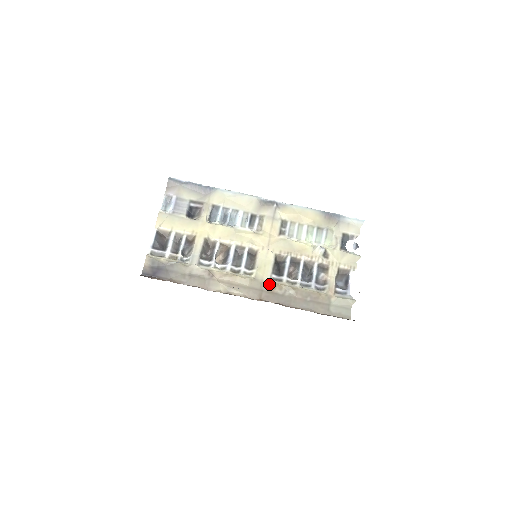
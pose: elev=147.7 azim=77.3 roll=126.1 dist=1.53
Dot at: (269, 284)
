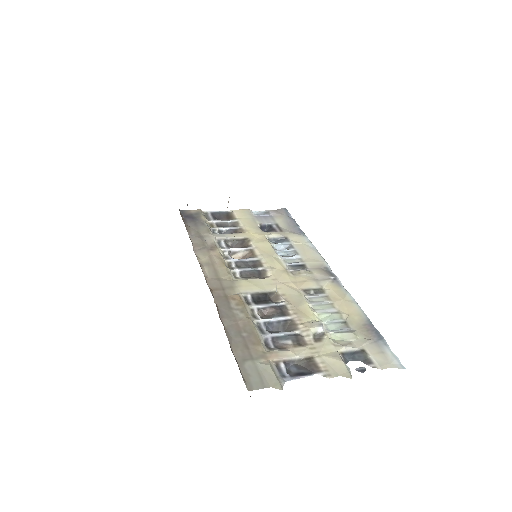
Dot at: (236, 293)
